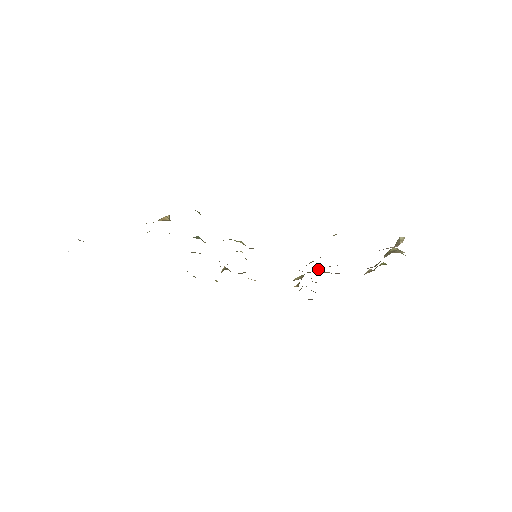
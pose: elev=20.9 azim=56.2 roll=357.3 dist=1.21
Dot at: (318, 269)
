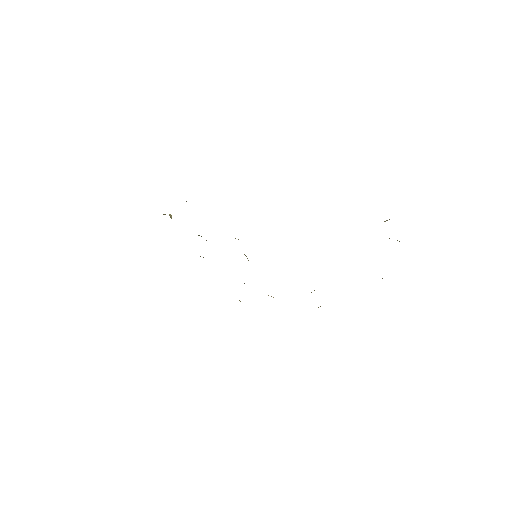
Dot at: occluded
